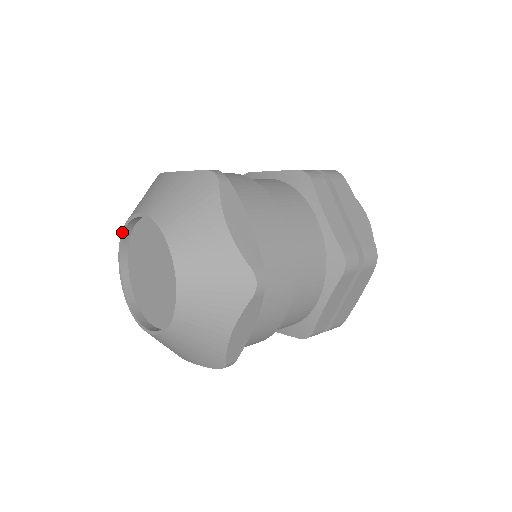
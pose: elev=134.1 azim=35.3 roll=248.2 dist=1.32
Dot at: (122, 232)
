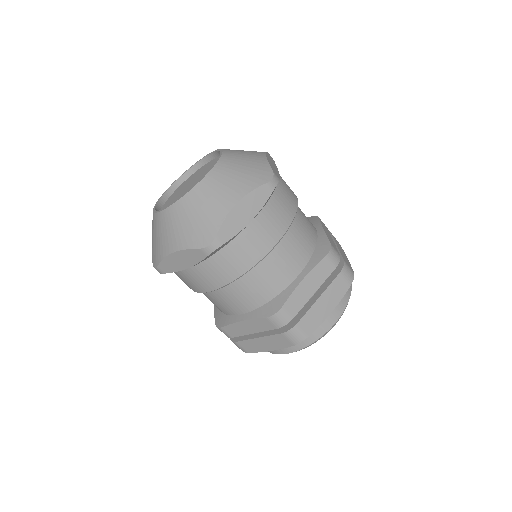
Dot at: (181, 175)
